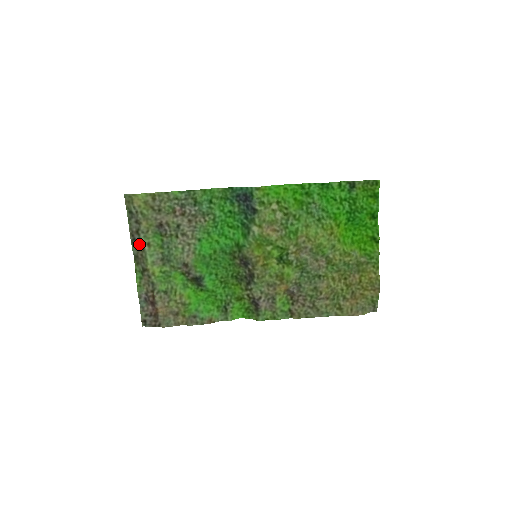
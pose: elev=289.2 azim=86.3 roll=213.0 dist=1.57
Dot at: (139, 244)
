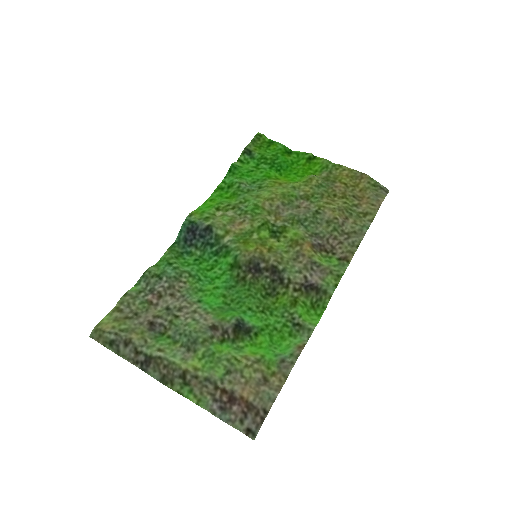
Dot at: (151, 360)
